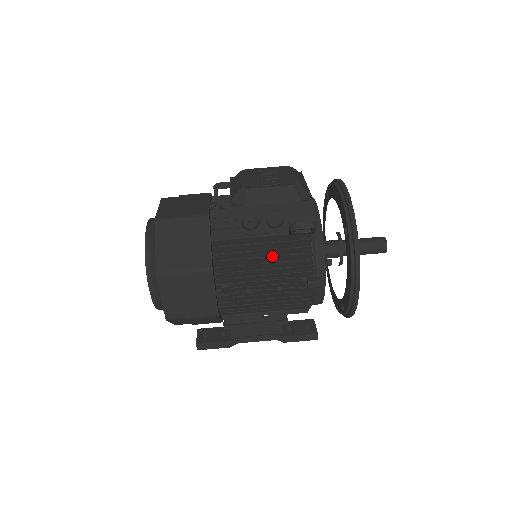
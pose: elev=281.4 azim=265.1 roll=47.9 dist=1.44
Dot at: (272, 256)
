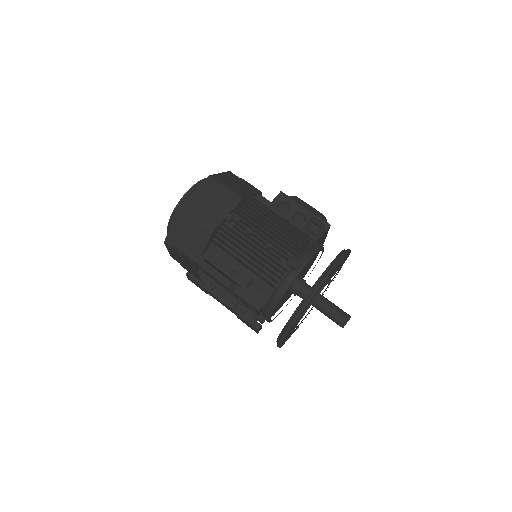
Dot at: (283, 225)
